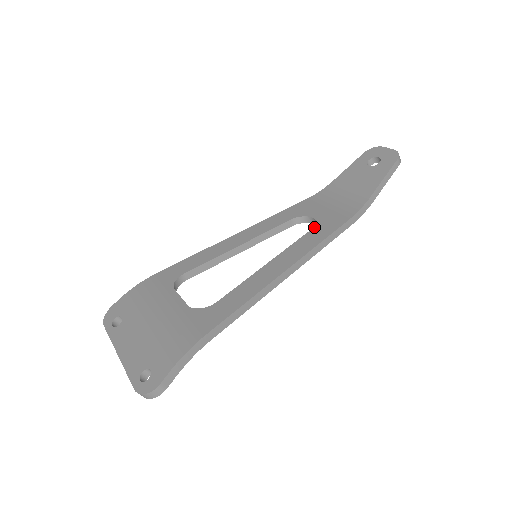
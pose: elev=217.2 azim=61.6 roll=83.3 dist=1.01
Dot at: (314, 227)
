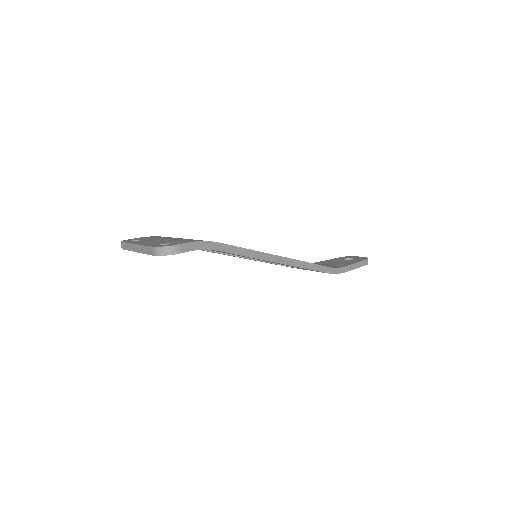
Dot at: occluded
